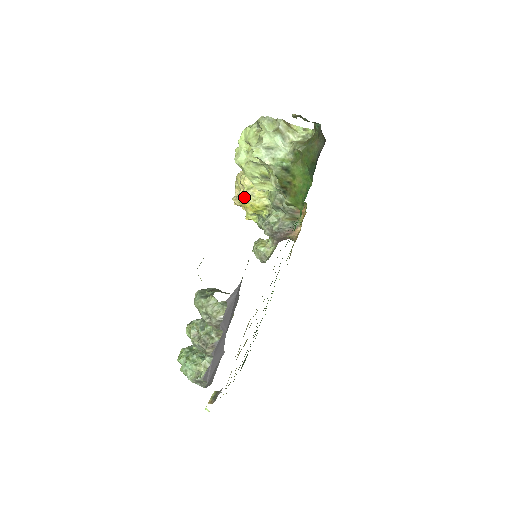
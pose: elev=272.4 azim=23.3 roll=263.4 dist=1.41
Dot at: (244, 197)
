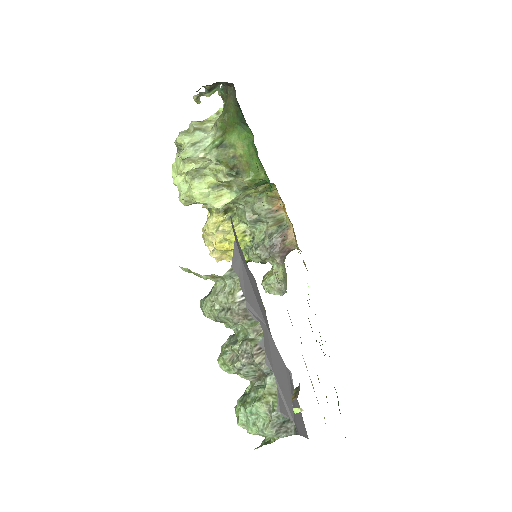
Dot at: (216, 238)
